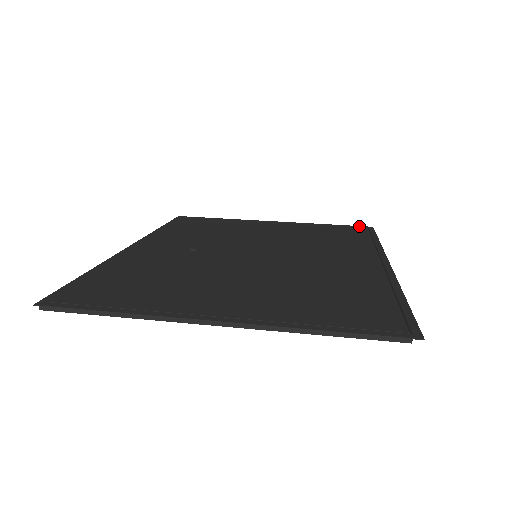
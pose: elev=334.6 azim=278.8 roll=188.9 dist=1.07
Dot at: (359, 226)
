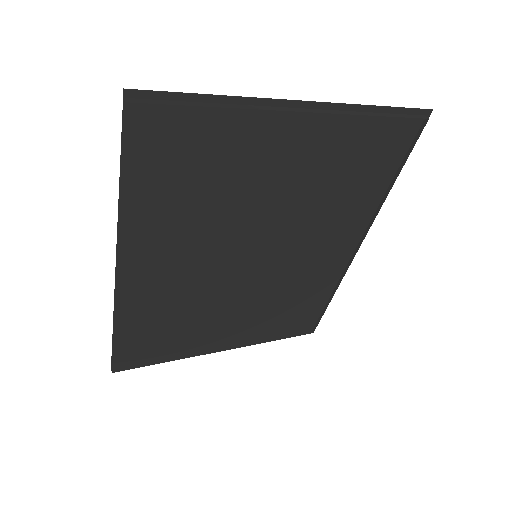
Dot at: (302, 332)
